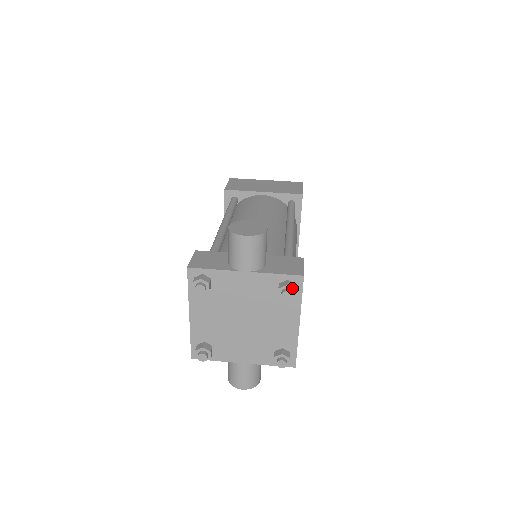
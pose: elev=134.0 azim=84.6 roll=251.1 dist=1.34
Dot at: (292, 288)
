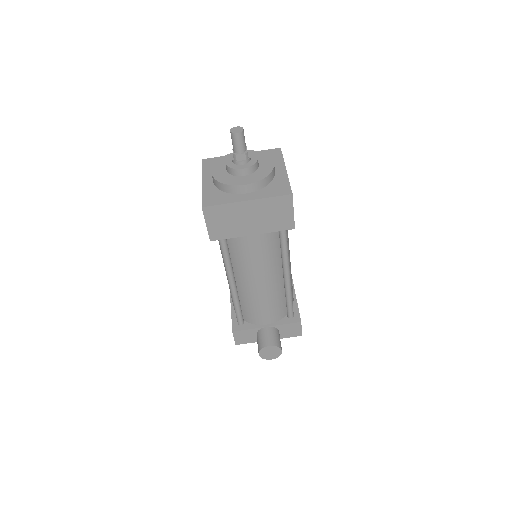
Dot at: occluded
